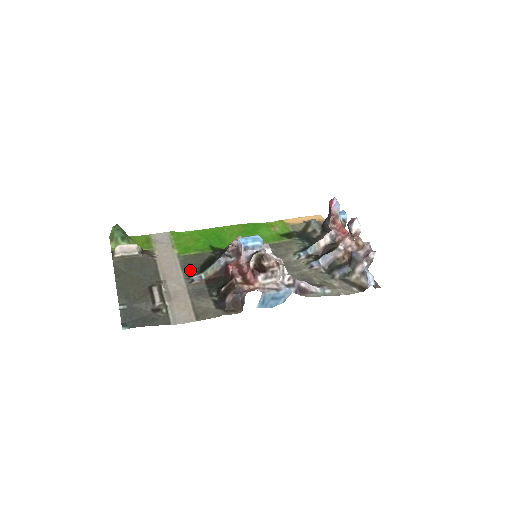
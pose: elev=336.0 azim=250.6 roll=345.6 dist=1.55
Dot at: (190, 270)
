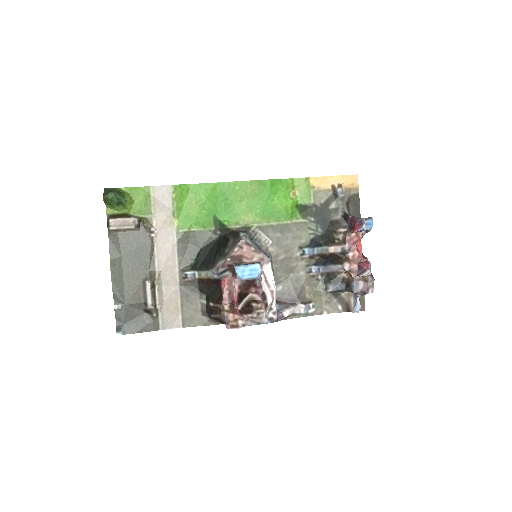
Dot at: (186, 256)
